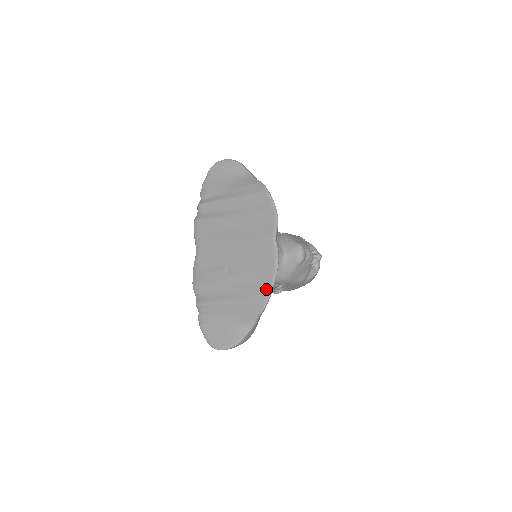
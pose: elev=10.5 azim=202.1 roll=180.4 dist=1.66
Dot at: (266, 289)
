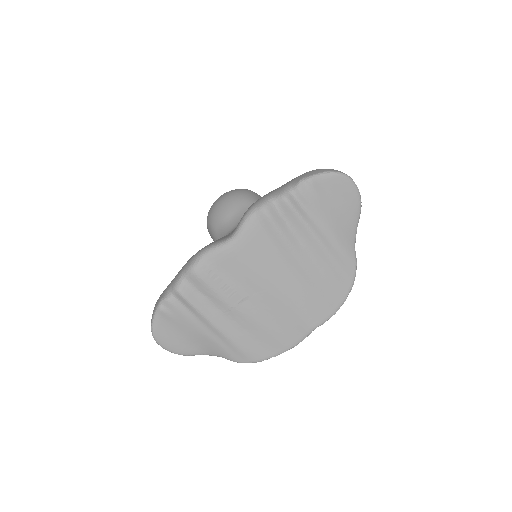
Dot at: (261, 356)
